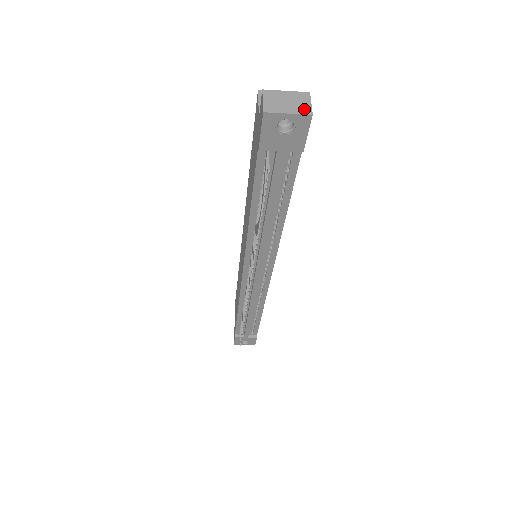
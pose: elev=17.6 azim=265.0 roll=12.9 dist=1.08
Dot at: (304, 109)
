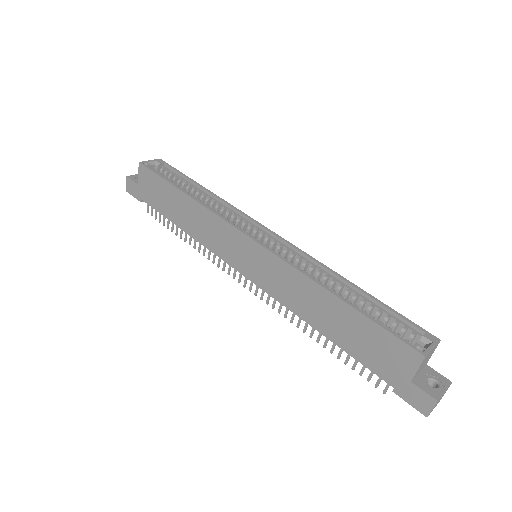
Dot at: occluded
